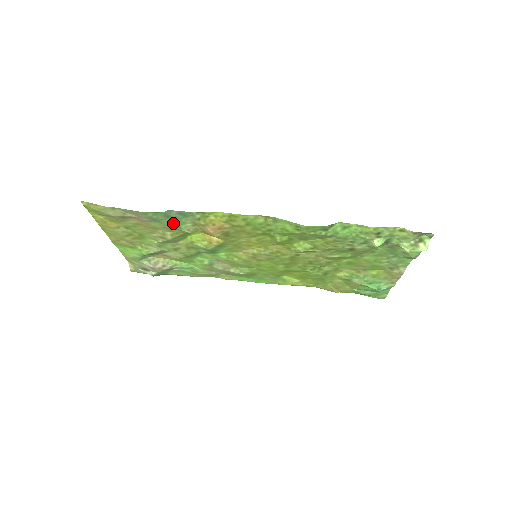
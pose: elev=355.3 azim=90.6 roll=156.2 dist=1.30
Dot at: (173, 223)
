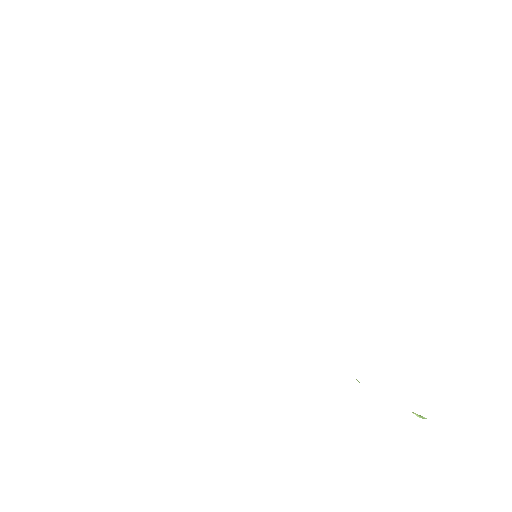
Dot at: occluded
